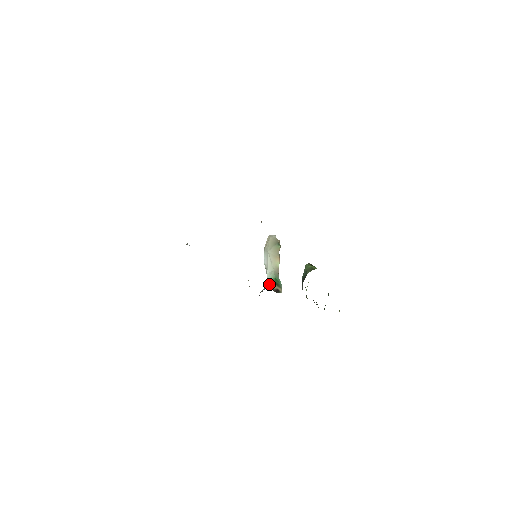
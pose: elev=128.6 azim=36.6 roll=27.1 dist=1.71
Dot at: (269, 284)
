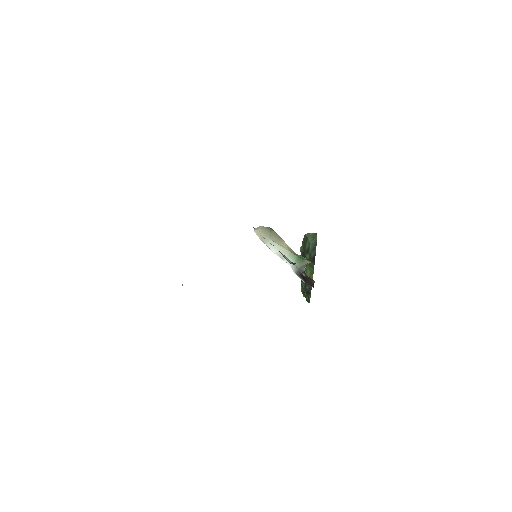
Dot at: (300, 263)
